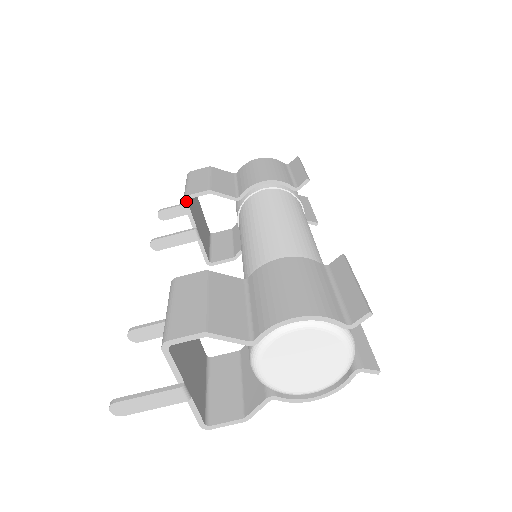
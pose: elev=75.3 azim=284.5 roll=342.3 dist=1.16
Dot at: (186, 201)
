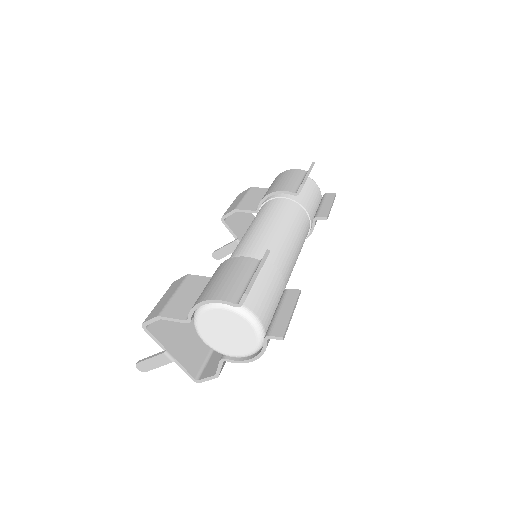
Dot at: (223, 221)
